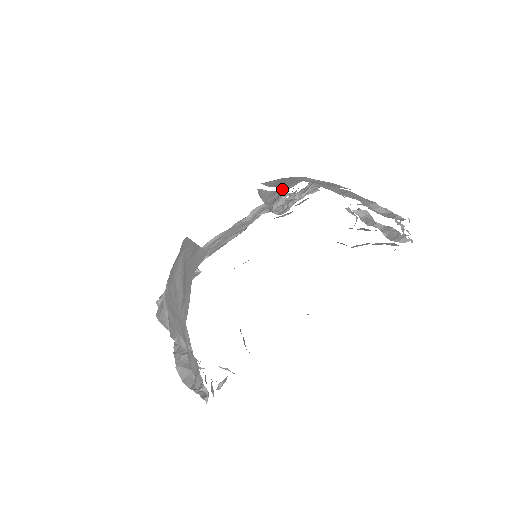
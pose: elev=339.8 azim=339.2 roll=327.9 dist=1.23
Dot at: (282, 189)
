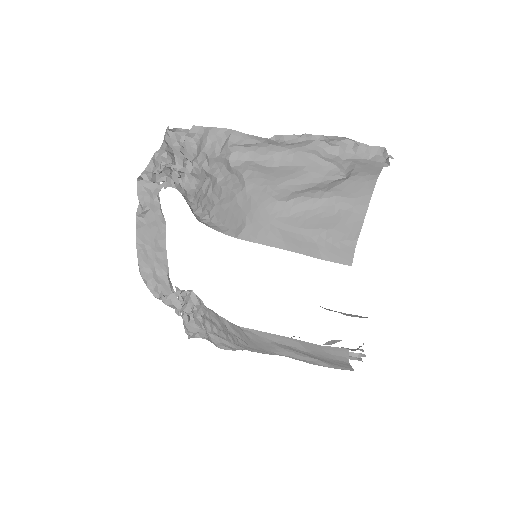
Dot at: occluded
